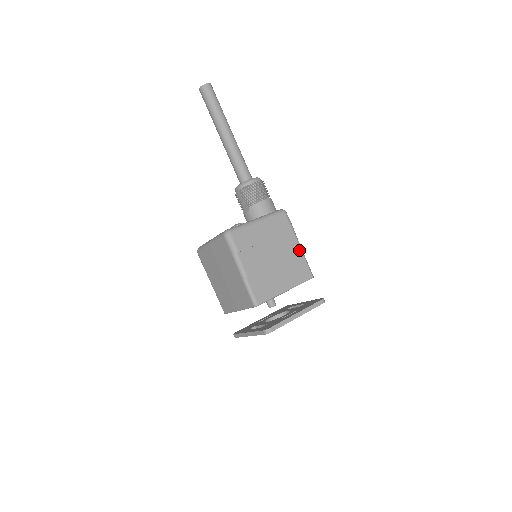
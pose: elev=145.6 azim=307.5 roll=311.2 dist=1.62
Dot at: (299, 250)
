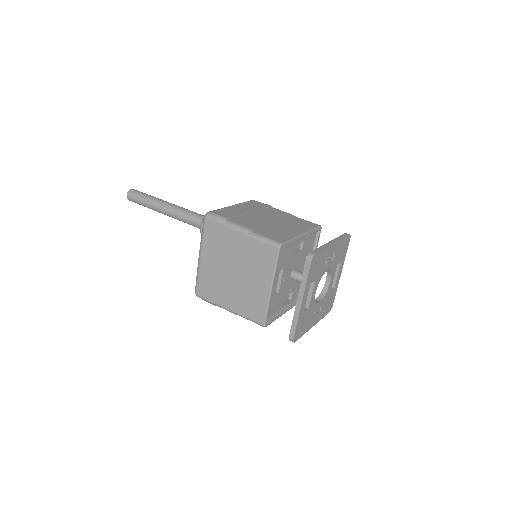
Dot at: (289, 214)
